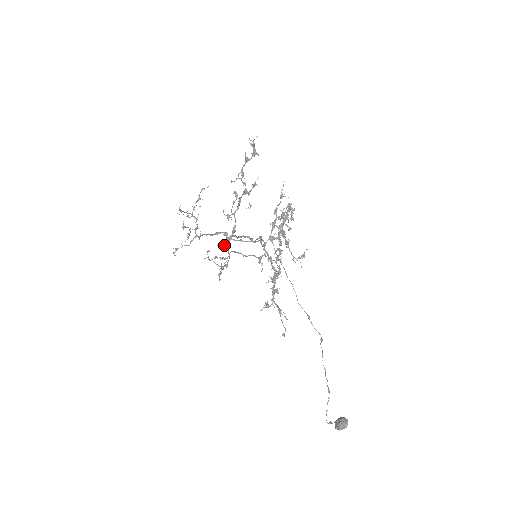
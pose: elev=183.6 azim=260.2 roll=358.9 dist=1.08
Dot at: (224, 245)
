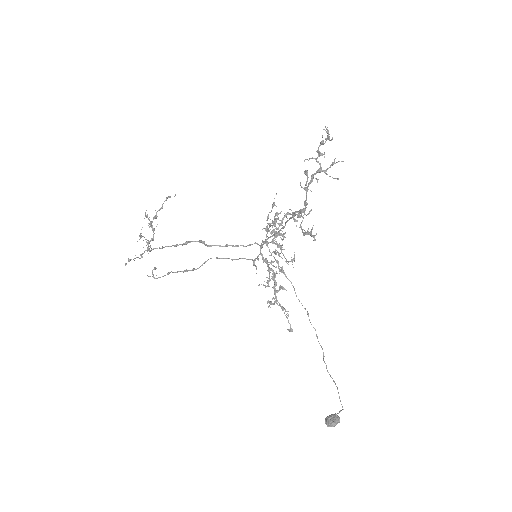
Dot at: (301, 215)
